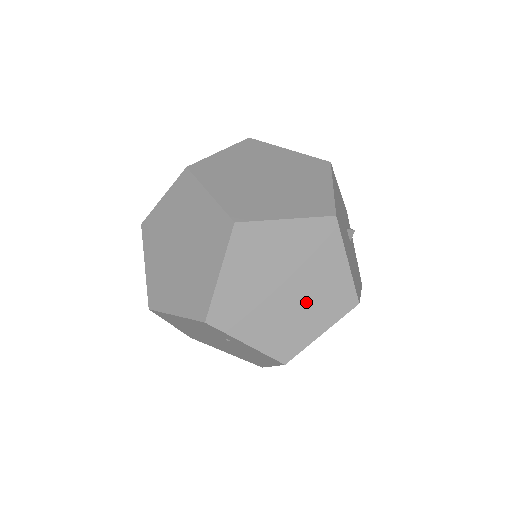
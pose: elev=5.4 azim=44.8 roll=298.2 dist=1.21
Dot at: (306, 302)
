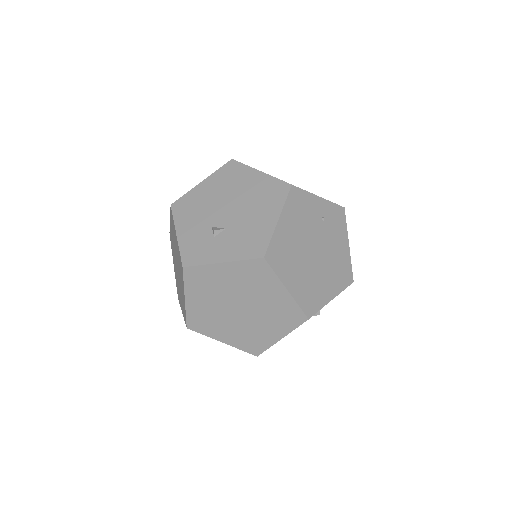
Dot at: occluded
